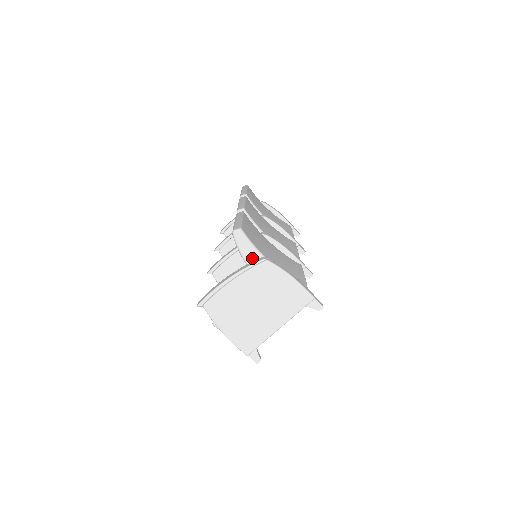
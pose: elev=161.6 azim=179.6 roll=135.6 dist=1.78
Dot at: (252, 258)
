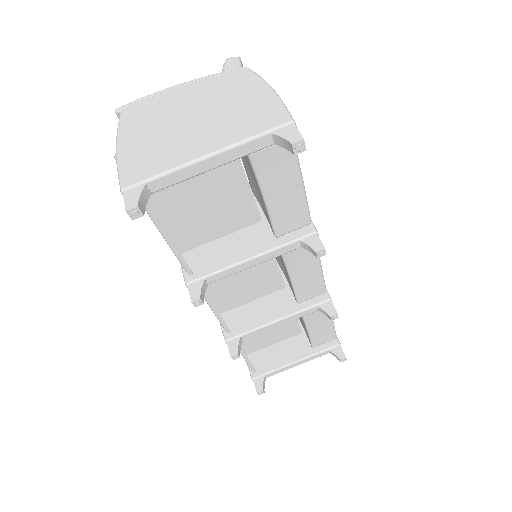
Dot at: occluded
